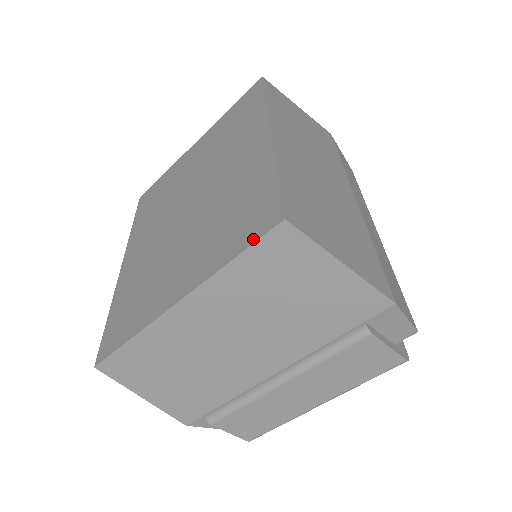
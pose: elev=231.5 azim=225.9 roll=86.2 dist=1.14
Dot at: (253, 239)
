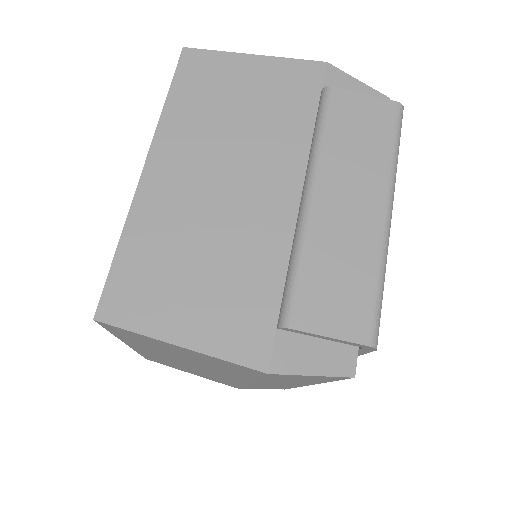
Dot at: (173, 79)
